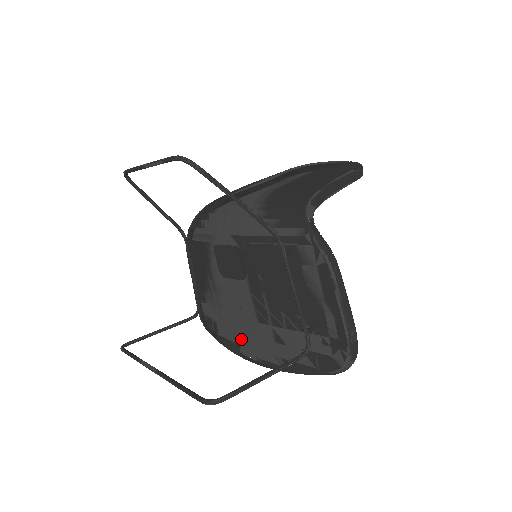
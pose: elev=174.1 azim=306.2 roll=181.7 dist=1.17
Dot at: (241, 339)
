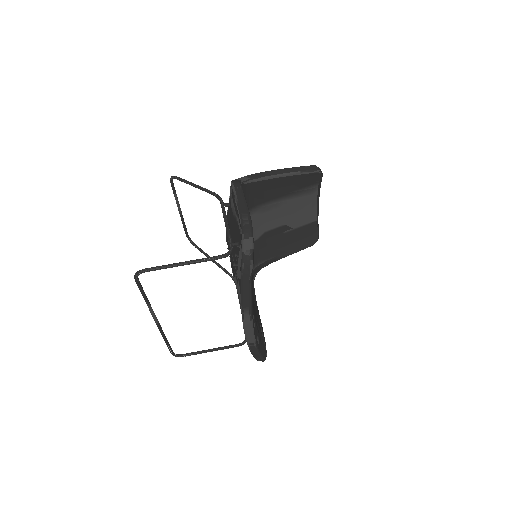
Dot at: occluded
